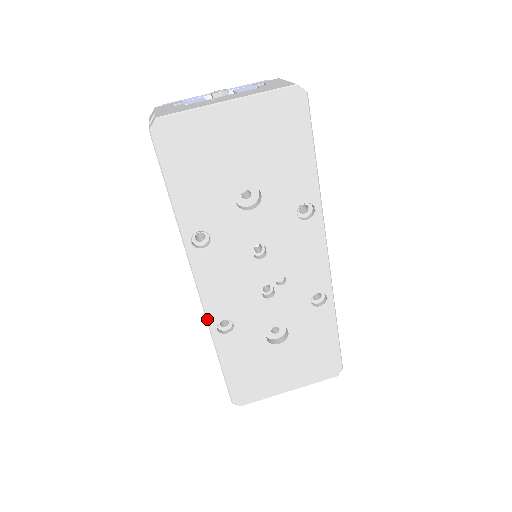
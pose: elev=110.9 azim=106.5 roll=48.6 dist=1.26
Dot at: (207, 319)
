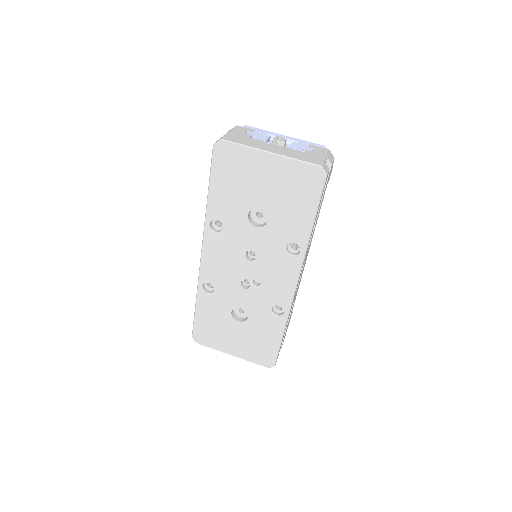
Dot at: (199, 276)
